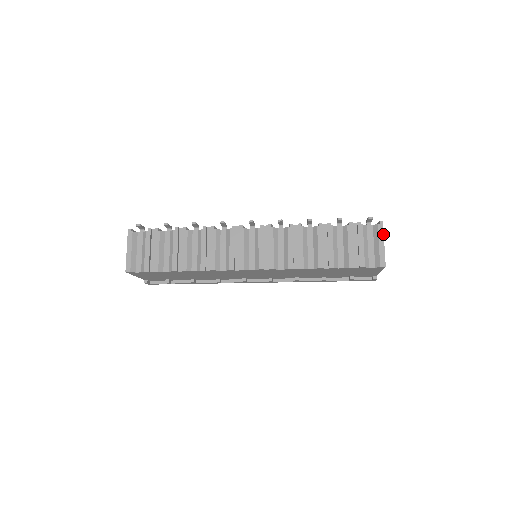
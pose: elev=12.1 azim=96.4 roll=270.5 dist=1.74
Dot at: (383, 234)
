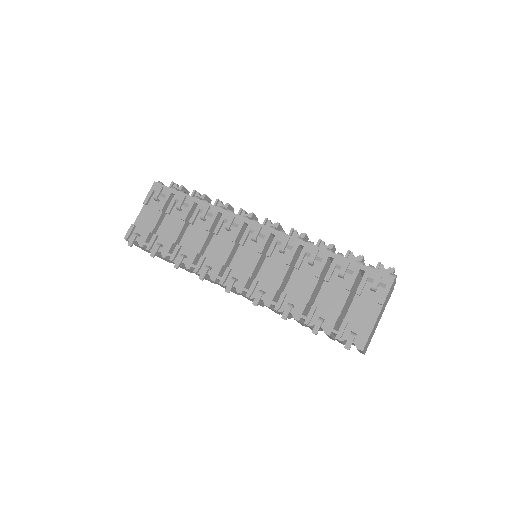
Dot at: occluded
